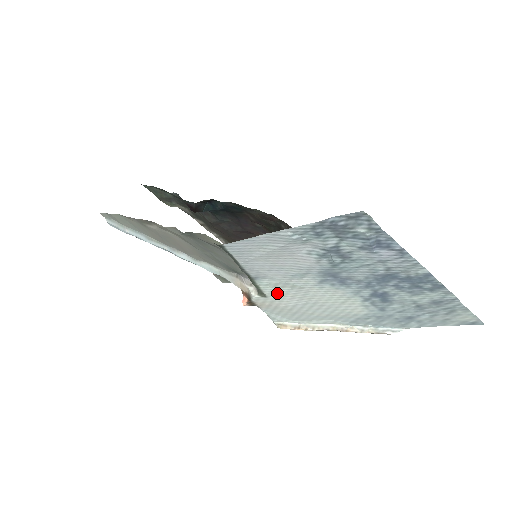
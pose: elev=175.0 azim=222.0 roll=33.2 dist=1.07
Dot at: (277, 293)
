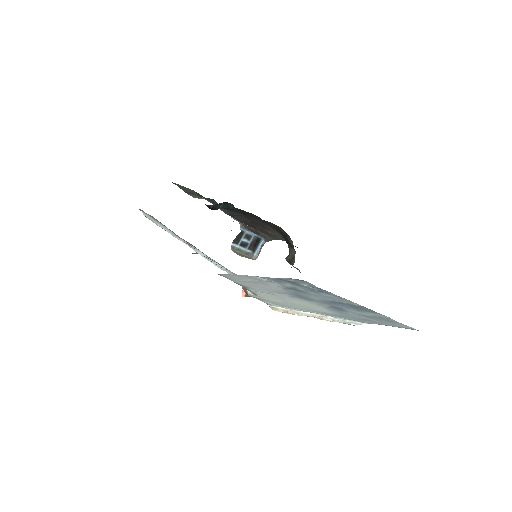
Dot at: (265, 295)
